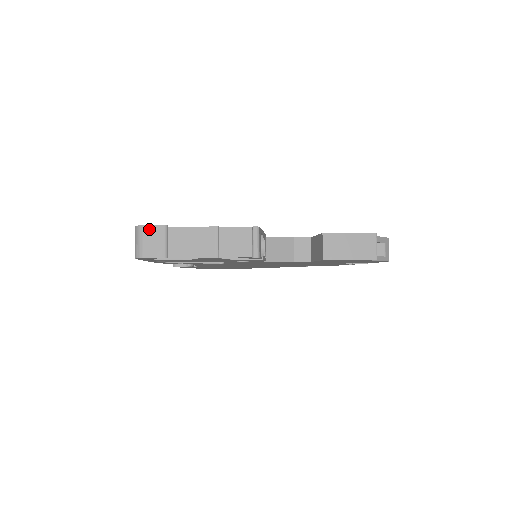
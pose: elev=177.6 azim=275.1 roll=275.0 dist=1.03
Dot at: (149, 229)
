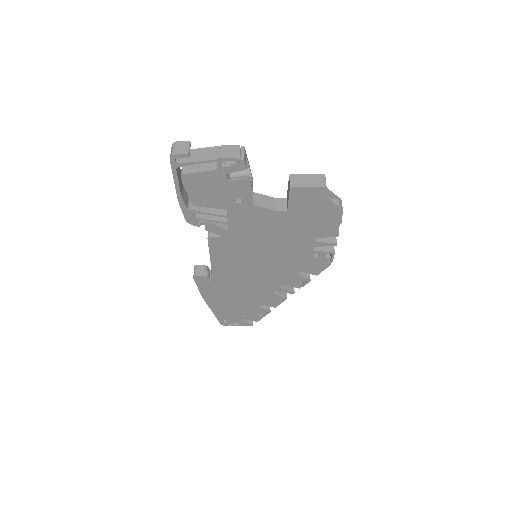
Dot at: (180, 143)
